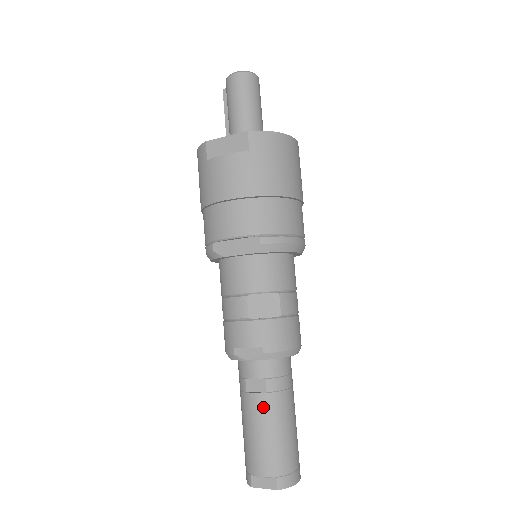
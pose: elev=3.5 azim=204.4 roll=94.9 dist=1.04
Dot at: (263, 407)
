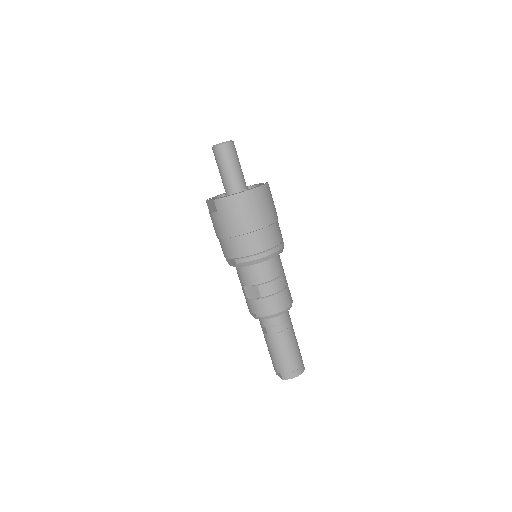
Dot at: (268, 340)
